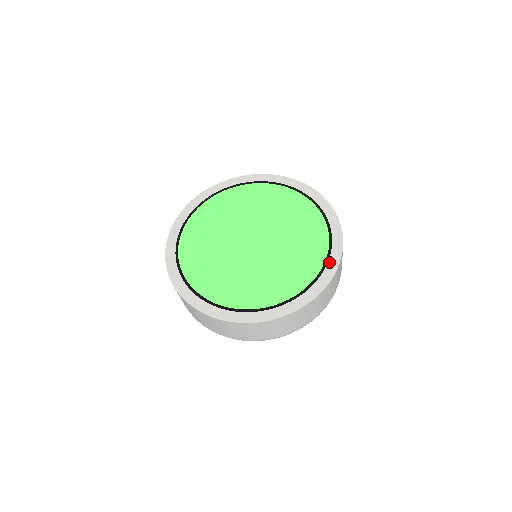
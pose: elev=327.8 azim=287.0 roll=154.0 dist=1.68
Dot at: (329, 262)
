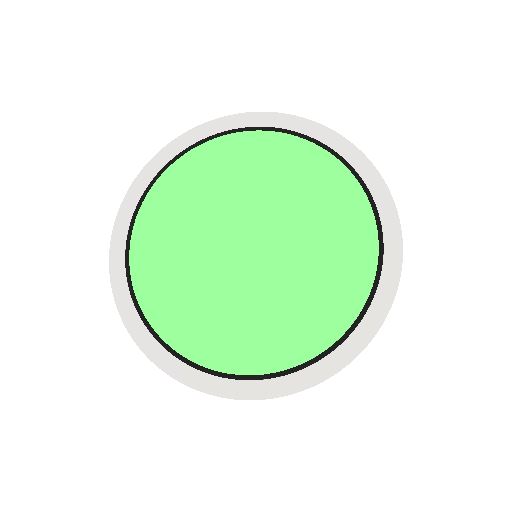
Dot at: (377, 295)
